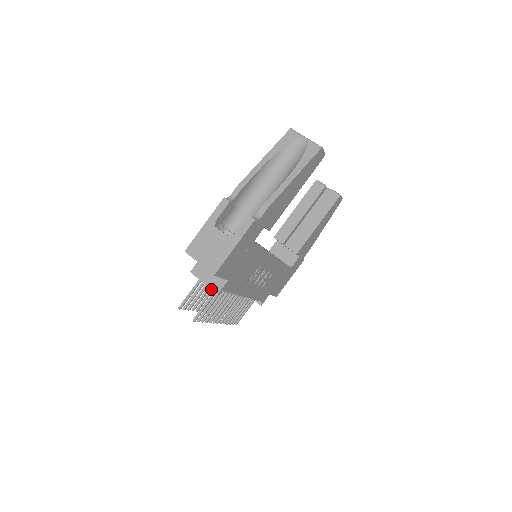
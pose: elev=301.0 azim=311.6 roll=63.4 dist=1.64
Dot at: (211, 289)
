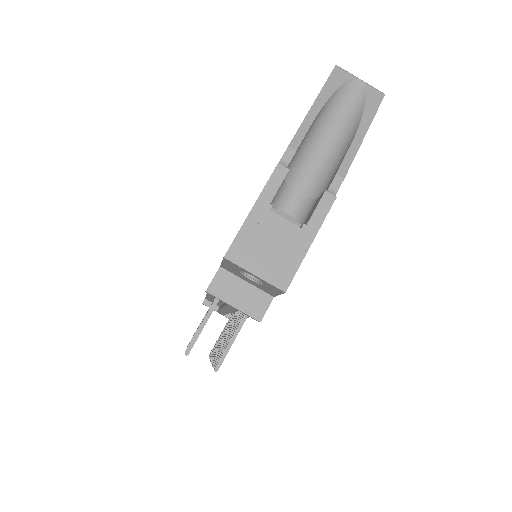
Dot at: (248, 314)
